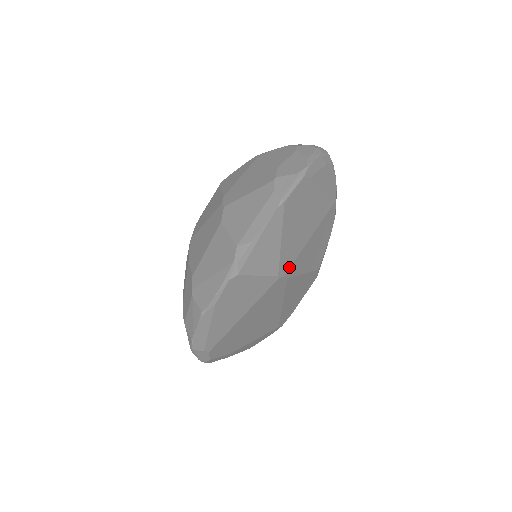
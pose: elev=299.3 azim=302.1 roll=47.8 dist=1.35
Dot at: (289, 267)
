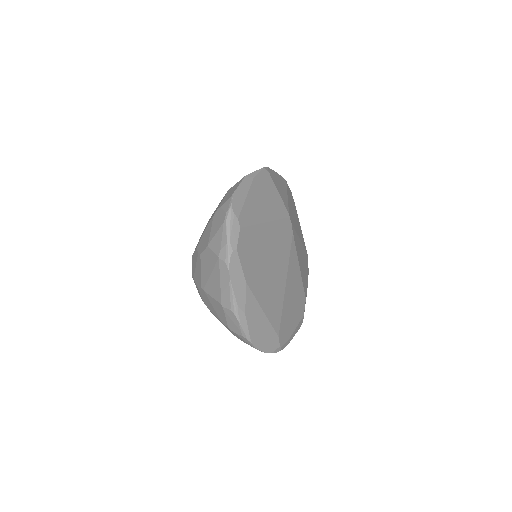
Dot at: (293, 226)
